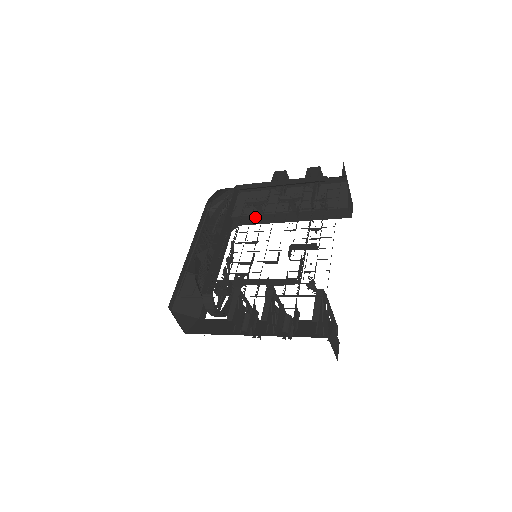
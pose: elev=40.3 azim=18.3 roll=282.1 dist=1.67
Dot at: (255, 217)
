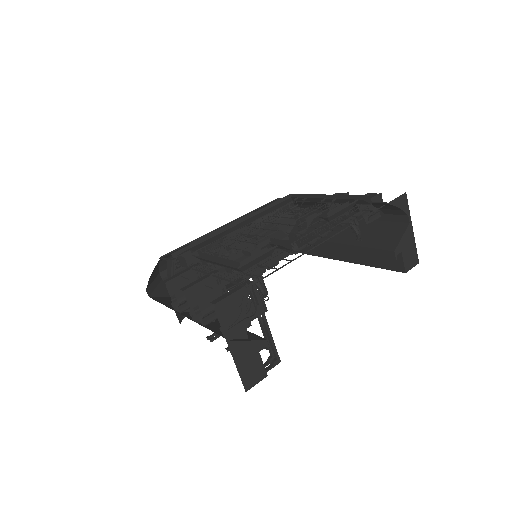
Dot at: (308, 241)
